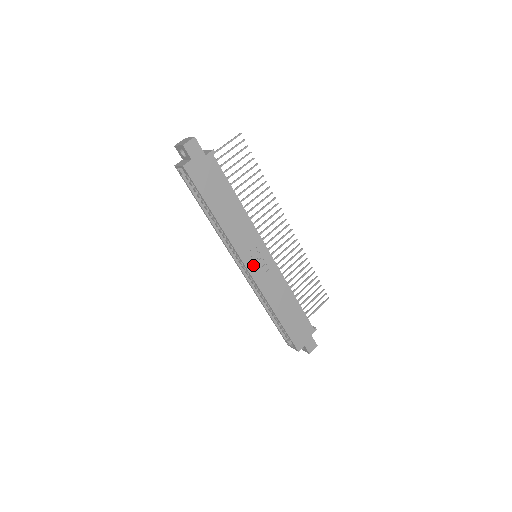
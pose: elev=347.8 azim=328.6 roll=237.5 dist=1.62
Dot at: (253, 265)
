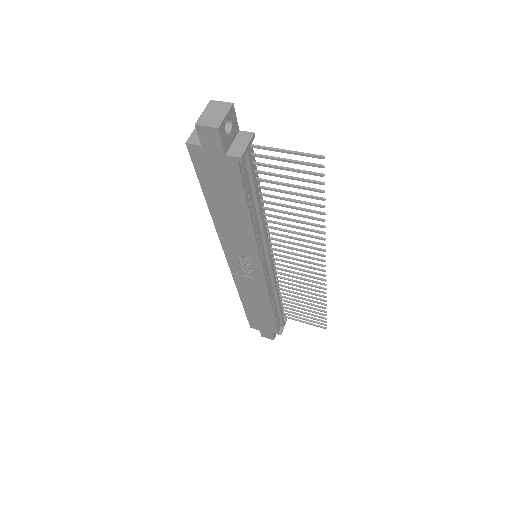
Dot at: (236, 264)
